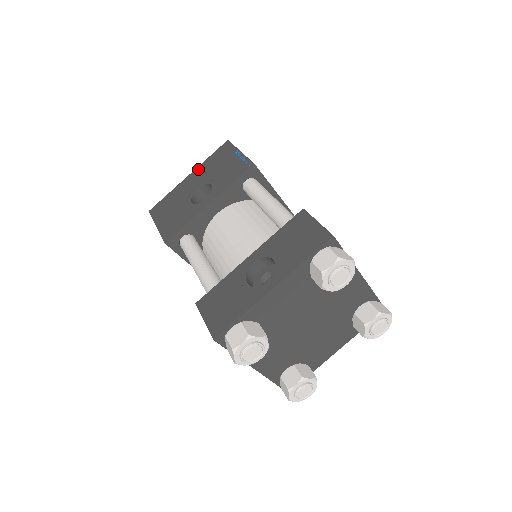
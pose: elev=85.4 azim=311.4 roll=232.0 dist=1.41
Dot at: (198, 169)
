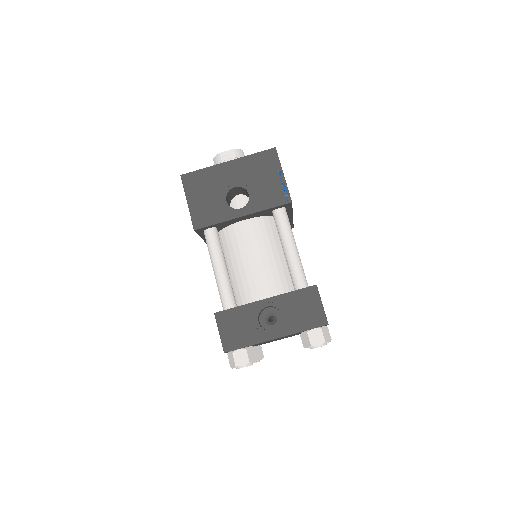
Dot at: (239, 162)
